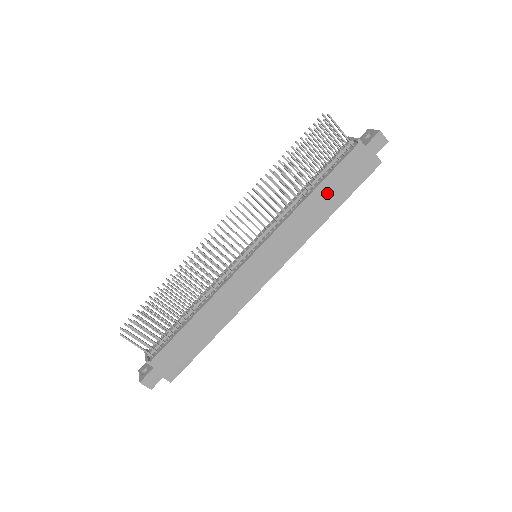
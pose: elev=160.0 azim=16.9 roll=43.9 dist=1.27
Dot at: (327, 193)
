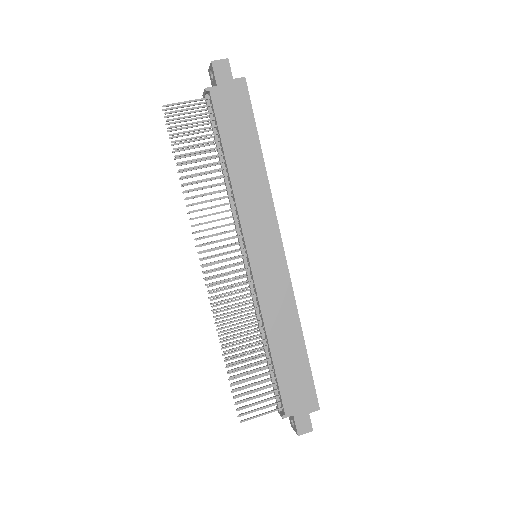
Dot at: (238, 152)
